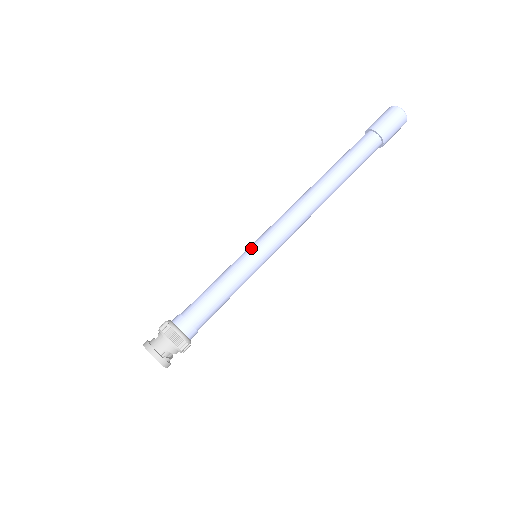
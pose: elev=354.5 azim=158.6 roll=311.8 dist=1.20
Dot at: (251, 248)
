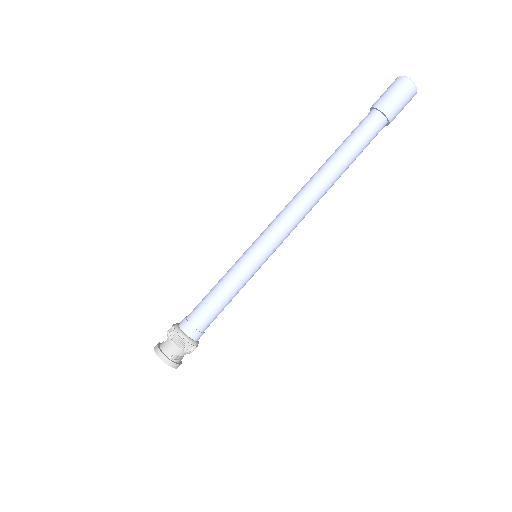
Dot at: (249, 250)
